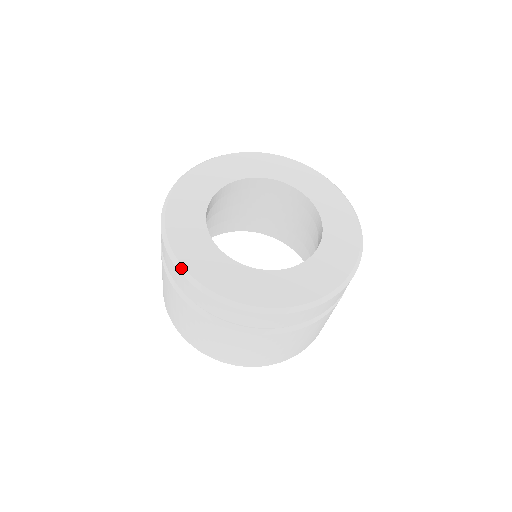
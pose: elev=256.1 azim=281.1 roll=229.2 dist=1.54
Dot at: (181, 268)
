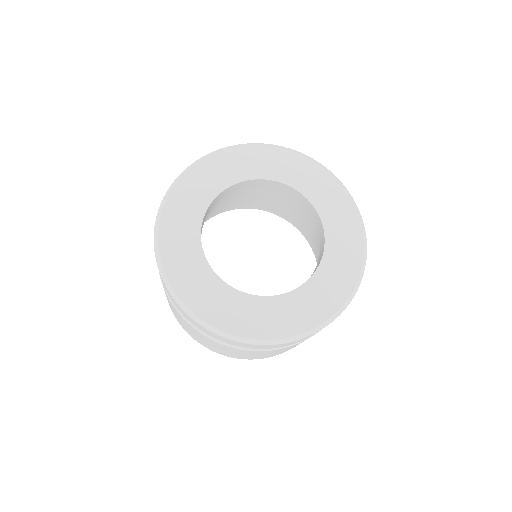
Dot at: (182, 304)
